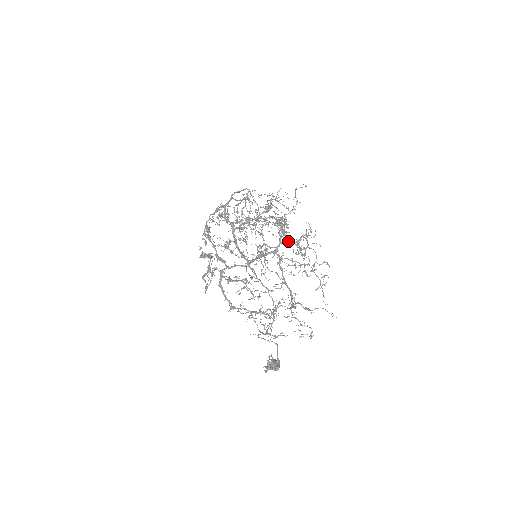
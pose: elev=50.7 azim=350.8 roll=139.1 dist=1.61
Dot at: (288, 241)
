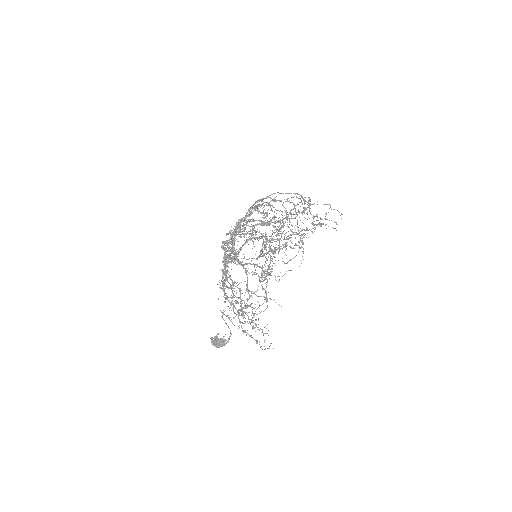
Dot at: (236, 260)
